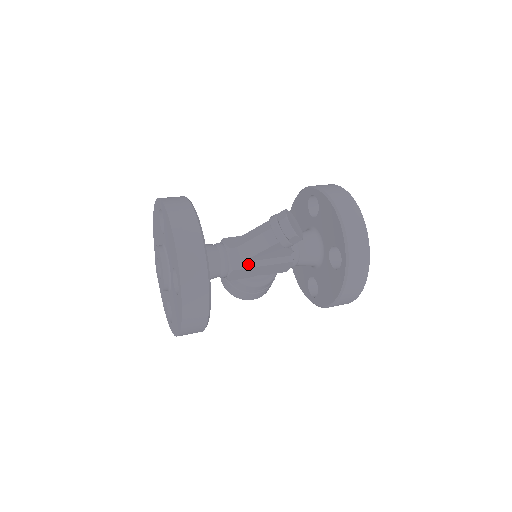
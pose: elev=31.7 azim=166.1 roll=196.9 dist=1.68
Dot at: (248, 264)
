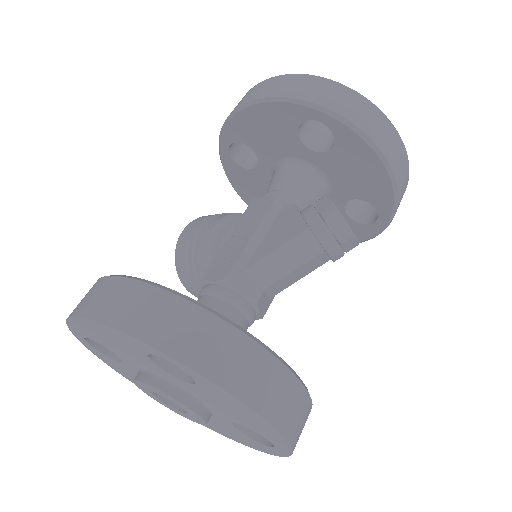
Dot at: occluded
